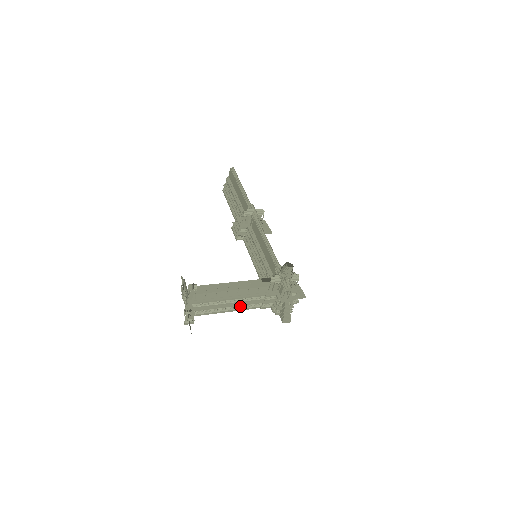
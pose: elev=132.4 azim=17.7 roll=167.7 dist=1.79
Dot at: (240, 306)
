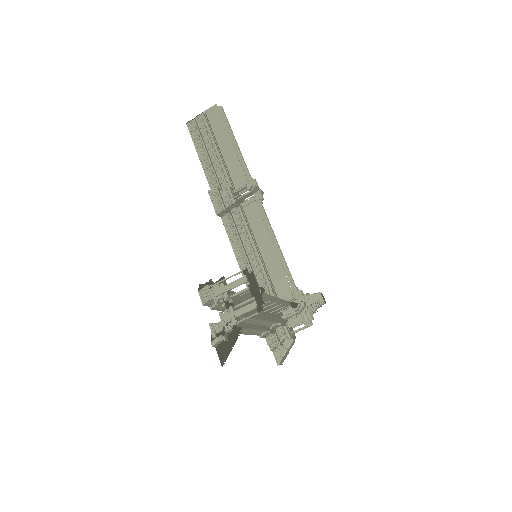
Dot at: occluded
